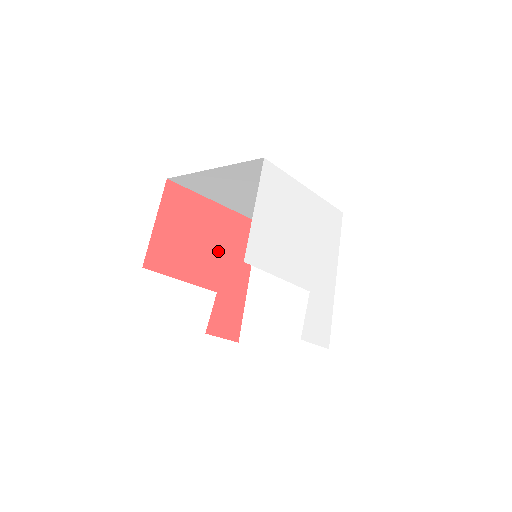
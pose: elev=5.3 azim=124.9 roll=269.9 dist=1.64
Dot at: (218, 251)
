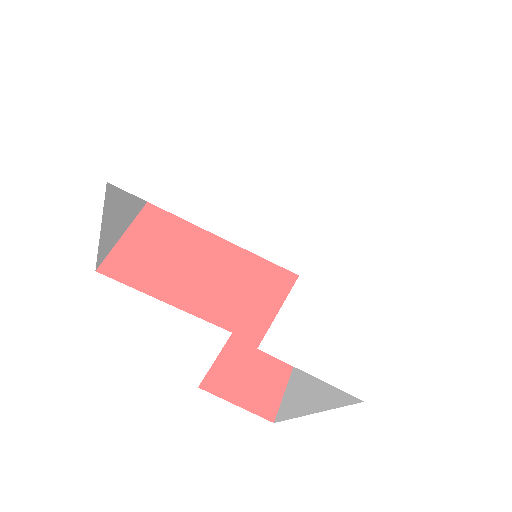
Dot at: (242, 278)
